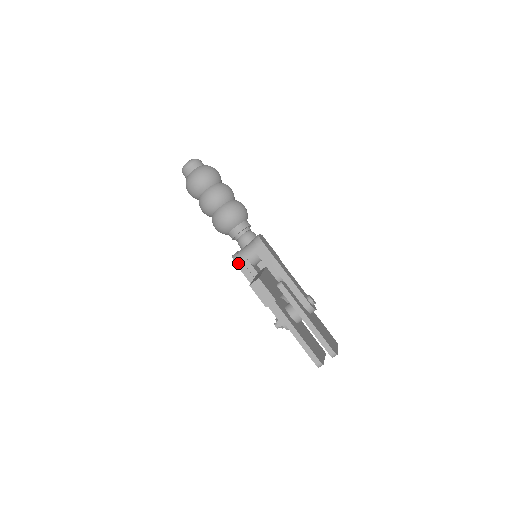
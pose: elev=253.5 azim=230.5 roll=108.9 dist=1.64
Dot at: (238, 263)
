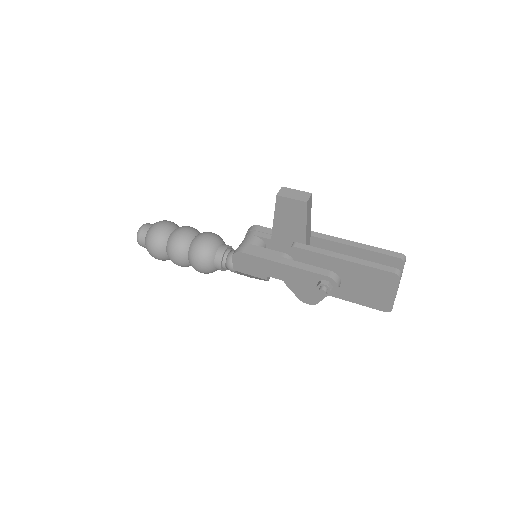
Dot at: (243, 250)
